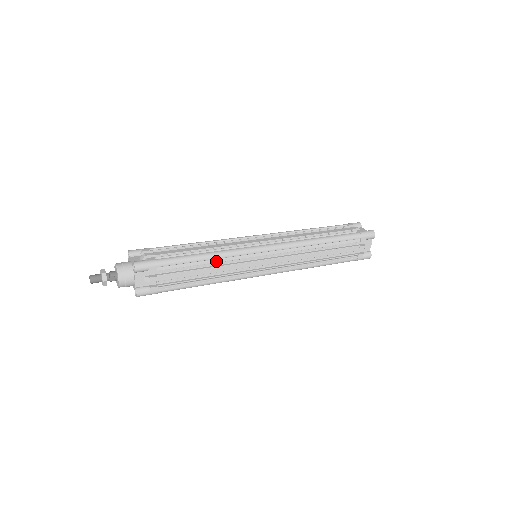
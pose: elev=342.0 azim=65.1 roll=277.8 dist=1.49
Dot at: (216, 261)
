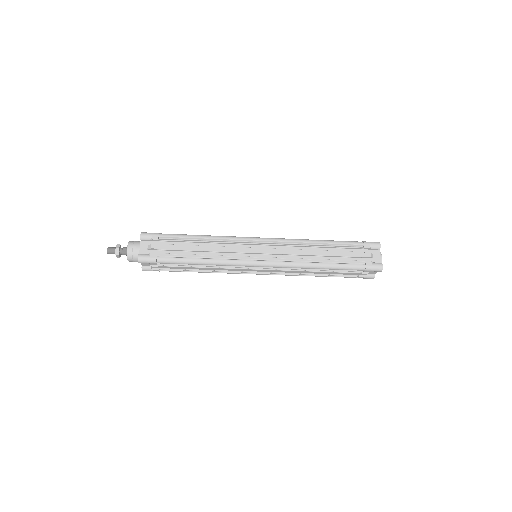
Dot at: (212, 241)
